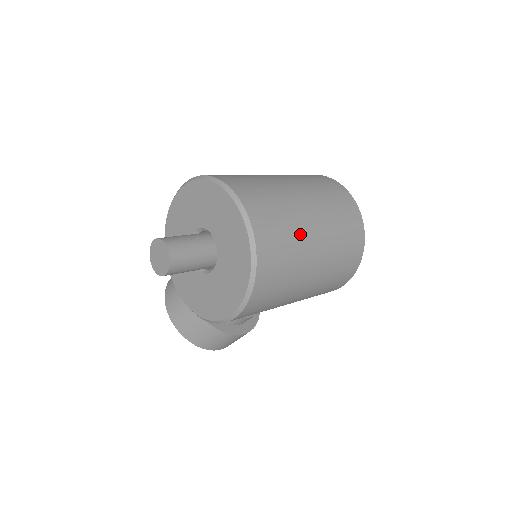
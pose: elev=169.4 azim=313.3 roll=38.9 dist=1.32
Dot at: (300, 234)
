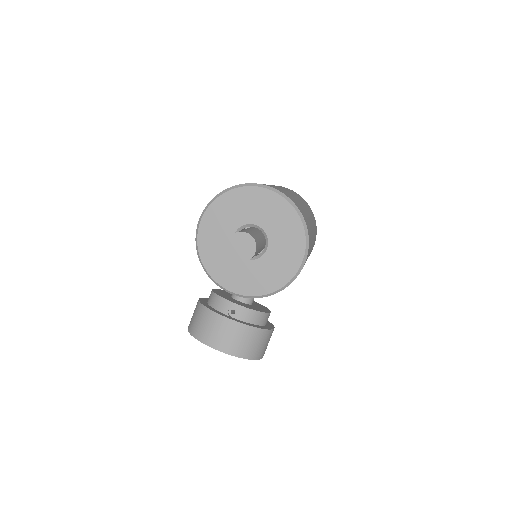
Dot at: occluded
